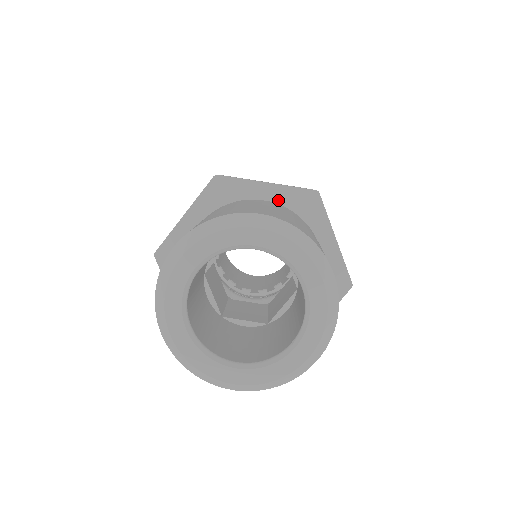
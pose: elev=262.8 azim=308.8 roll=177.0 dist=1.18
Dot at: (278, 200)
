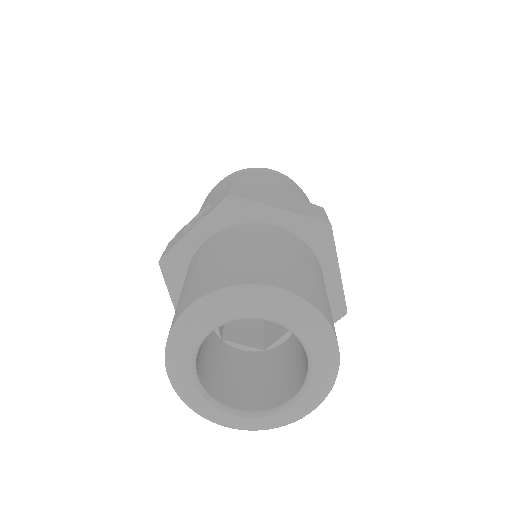
Dot at: (289, 227)
